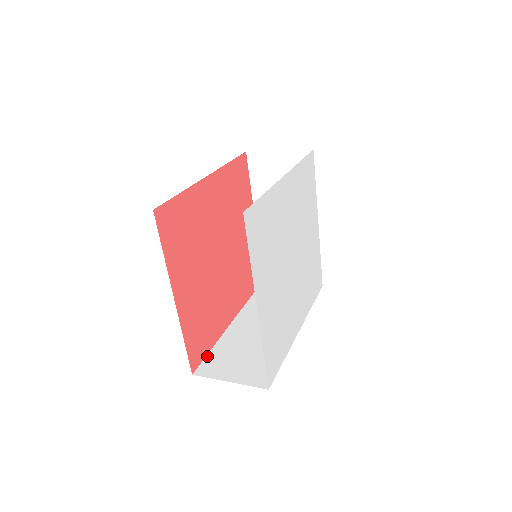
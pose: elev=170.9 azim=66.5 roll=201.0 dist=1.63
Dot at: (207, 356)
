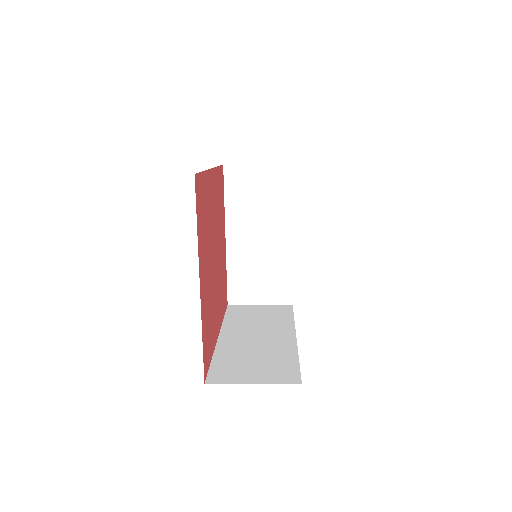
Dot at: (211, 366)
